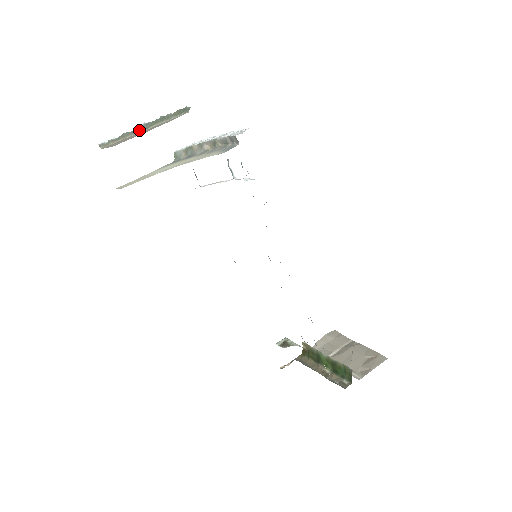
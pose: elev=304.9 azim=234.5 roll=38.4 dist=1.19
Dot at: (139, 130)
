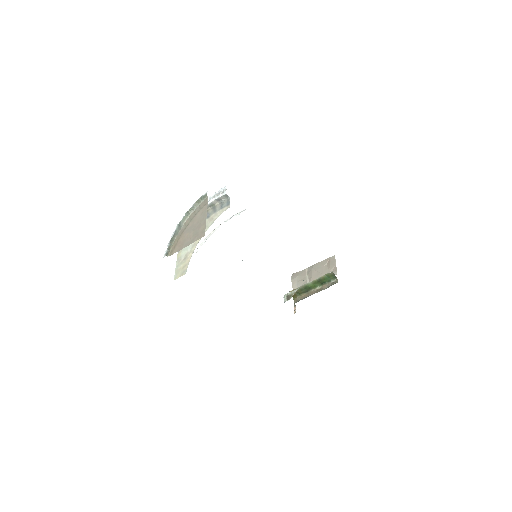
Dot at: (177, 231)
